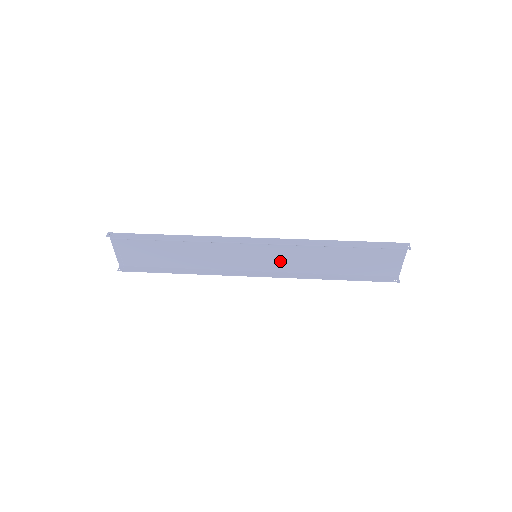
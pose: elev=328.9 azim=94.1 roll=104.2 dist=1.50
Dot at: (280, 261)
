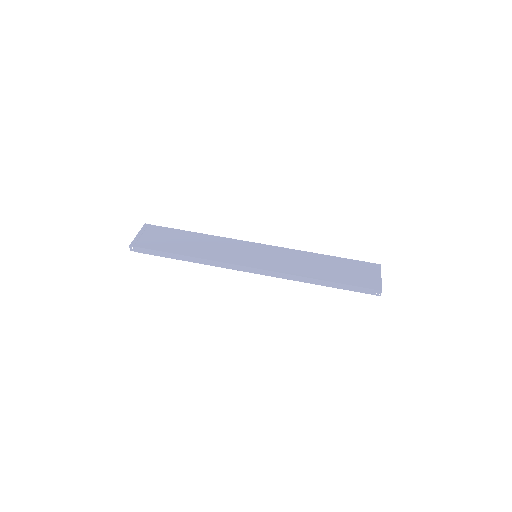
Dot at: (277, 255)
